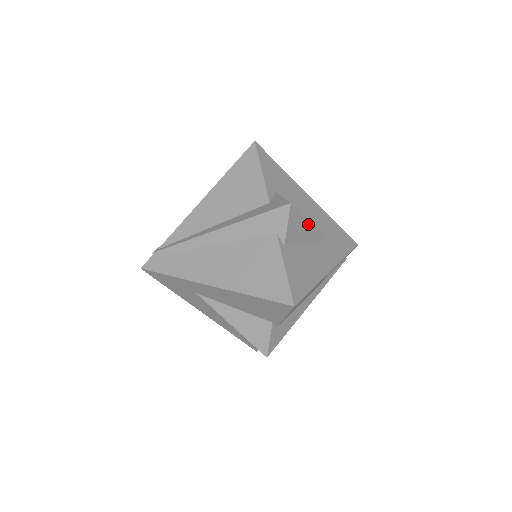
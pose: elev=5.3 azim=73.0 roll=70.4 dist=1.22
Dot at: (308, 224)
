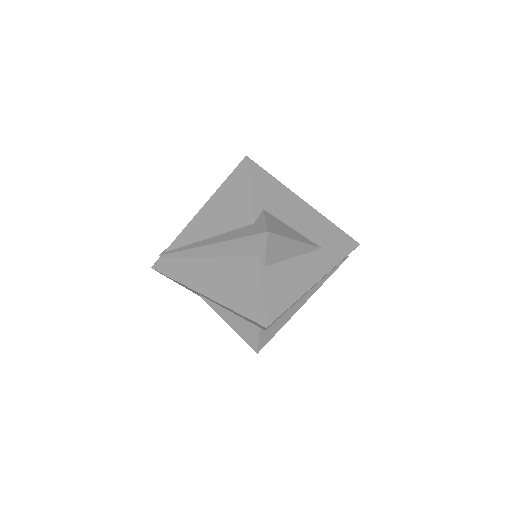
Dot at: (293, 242)
